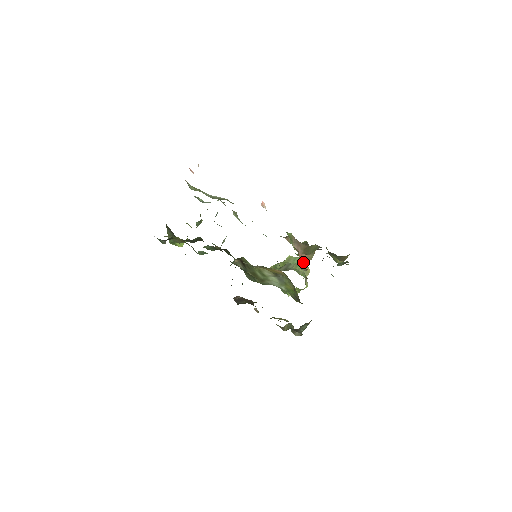
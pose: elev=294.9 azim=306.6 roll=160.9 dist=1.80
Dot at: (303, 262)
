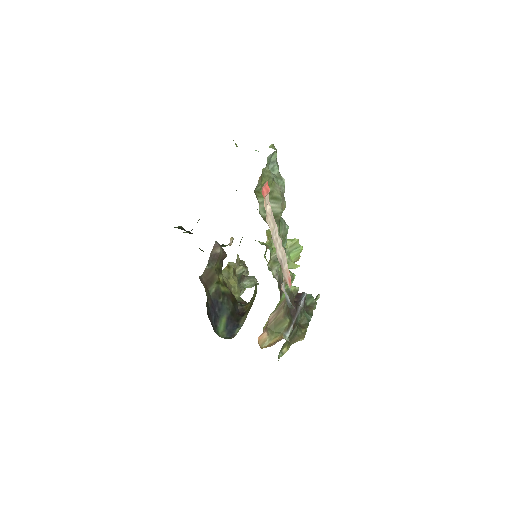
Dot at: (295, 264)
